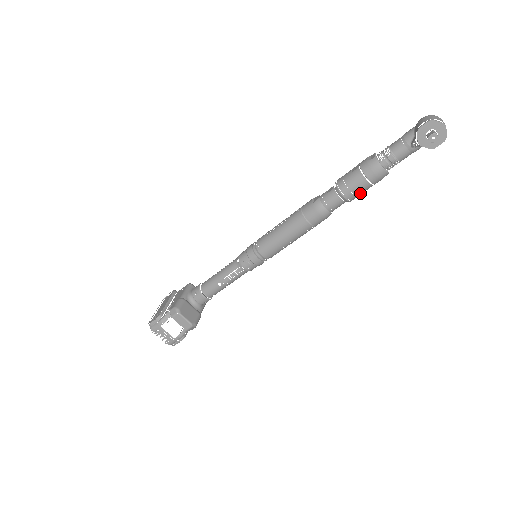
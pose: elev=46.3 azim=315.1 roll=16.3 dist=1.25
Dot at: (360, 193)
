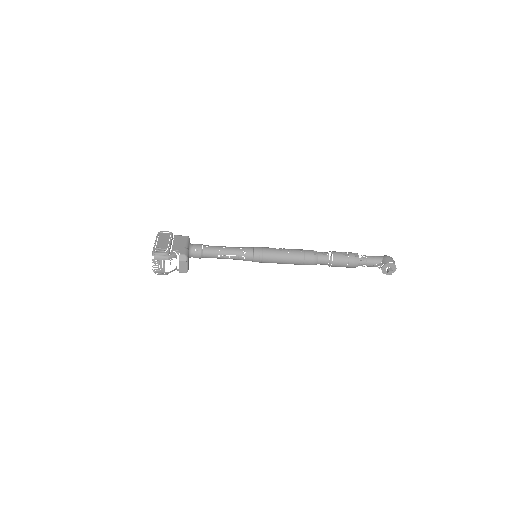
Dot at: (337, 266)
